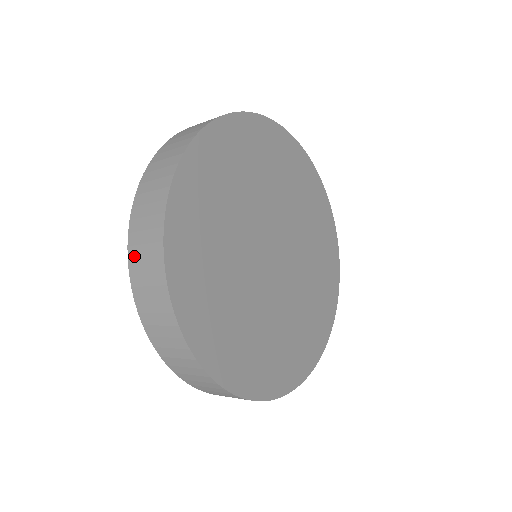
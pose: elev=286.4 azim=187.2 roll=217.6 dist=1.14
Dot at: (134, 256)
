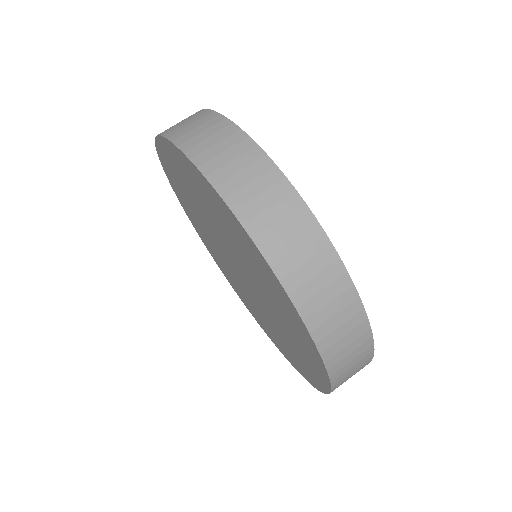
Dot at: (205, 159)
